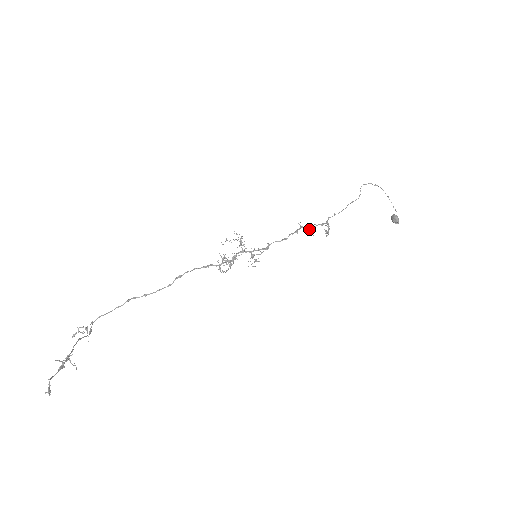
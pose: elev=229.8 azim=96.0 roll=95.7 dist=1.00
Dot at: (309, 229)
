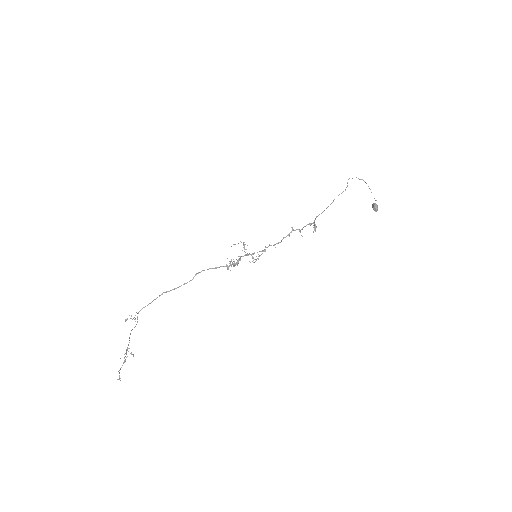
Dot at: (299, 231)
